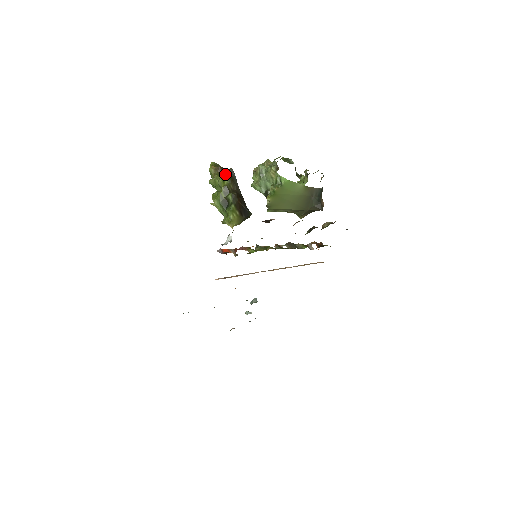
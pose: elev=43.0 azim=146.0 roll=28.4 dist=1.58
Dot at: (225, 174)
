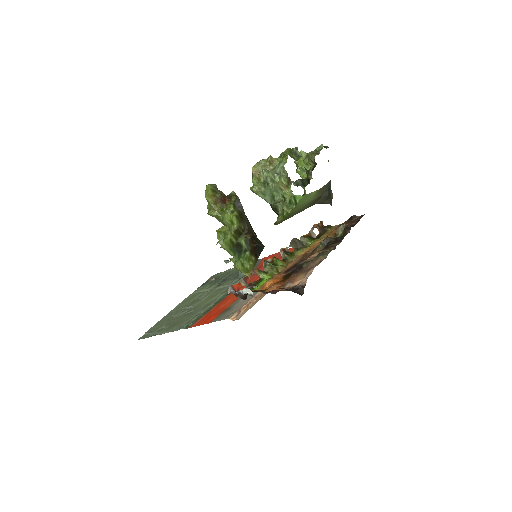
Dot at: (234, 215)
